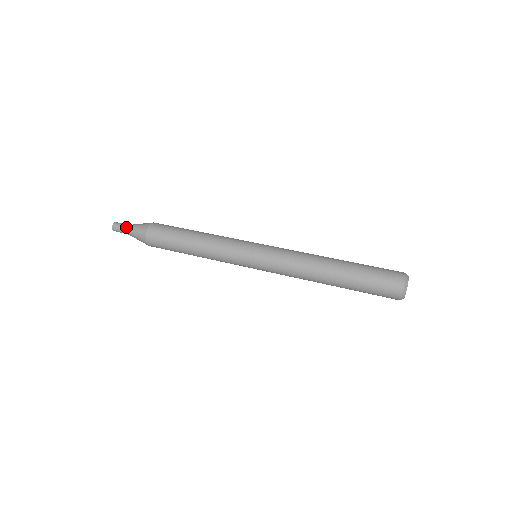
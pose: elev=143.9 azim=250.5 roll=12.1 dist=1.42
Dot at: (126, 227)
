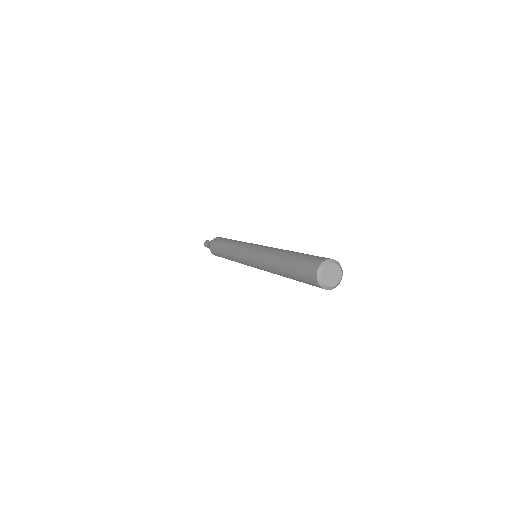
Dot at: (208, 243)
